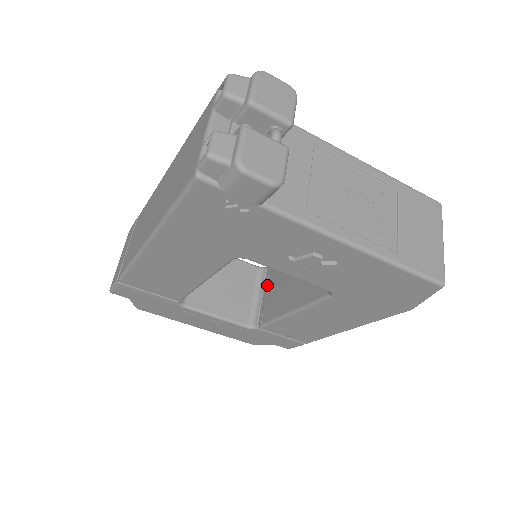
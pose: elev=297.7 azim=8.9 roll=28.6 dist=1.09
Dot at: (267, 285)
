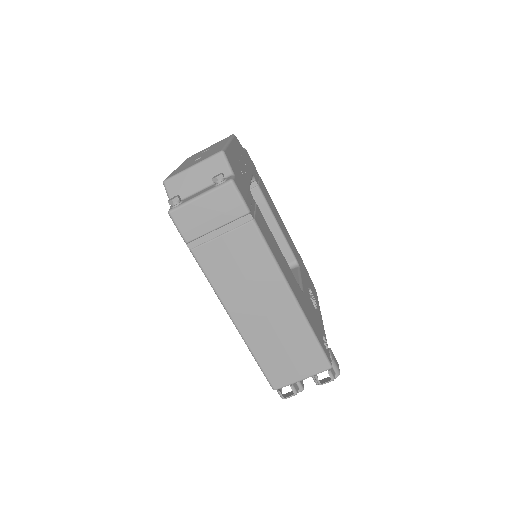
Dot at: occluded
